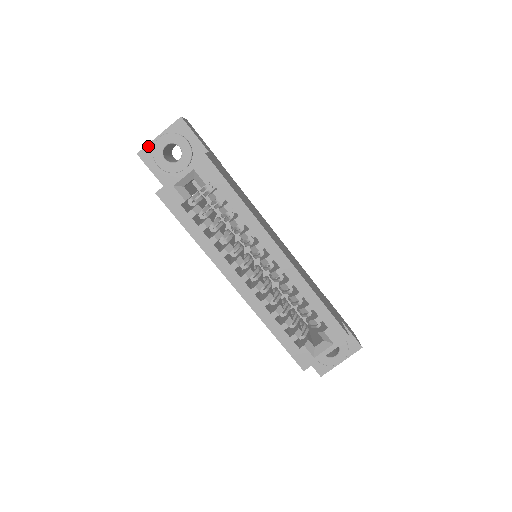
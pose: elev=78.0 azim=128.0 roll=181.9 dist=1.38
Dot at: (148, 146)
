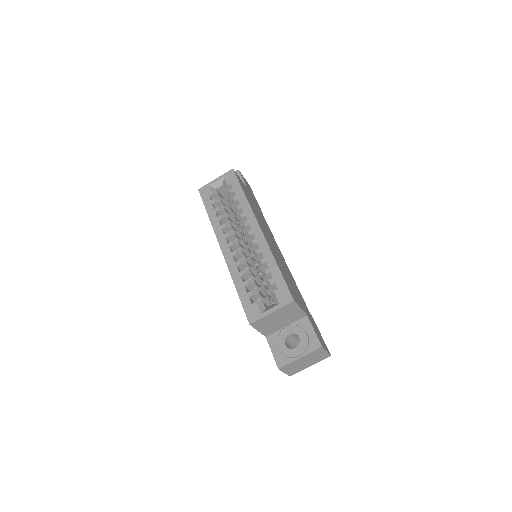
Dot at: occluded
